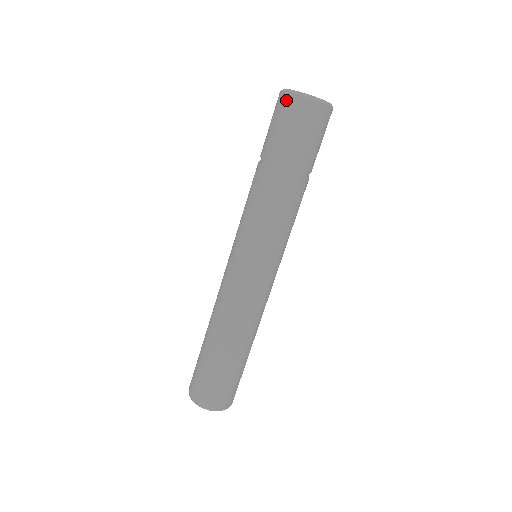
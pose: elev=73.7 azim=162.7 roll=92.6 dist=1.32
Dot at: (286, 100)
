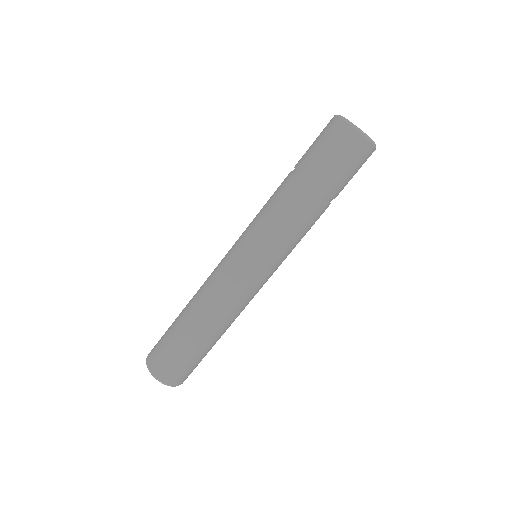
Dot at: (330, 121)
